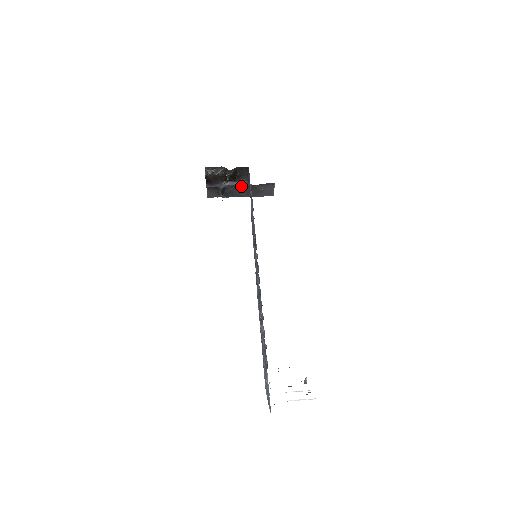
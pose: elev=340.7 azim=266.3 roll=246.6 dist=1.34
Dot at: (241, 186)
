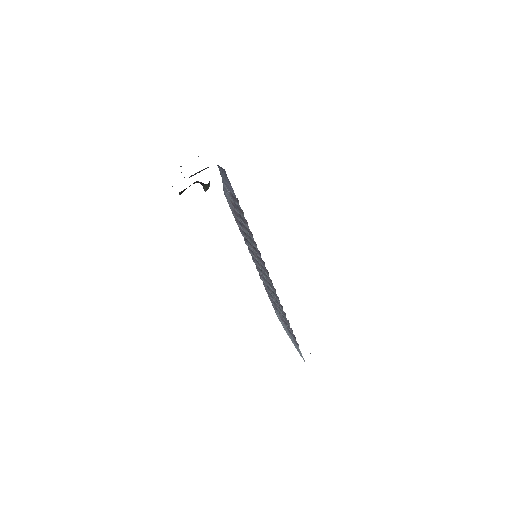
Dot at: occluded
